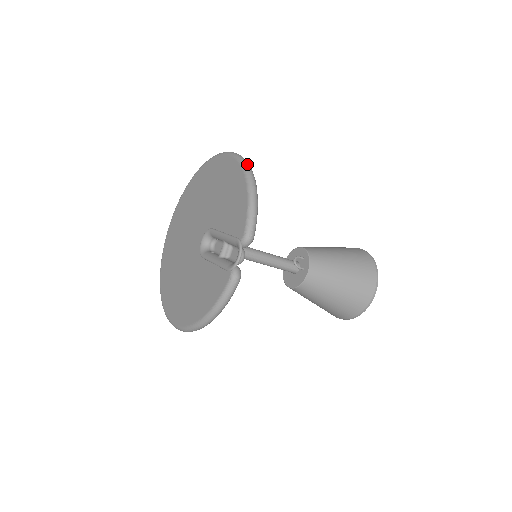
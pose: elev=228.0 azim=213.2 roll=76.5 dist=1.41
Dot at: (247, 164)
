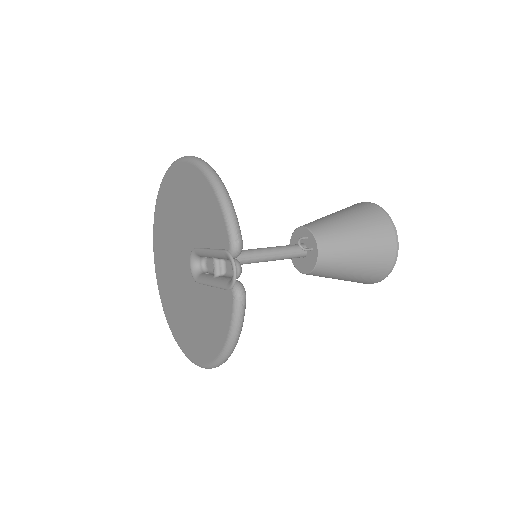
Dot at: (204, 163)
